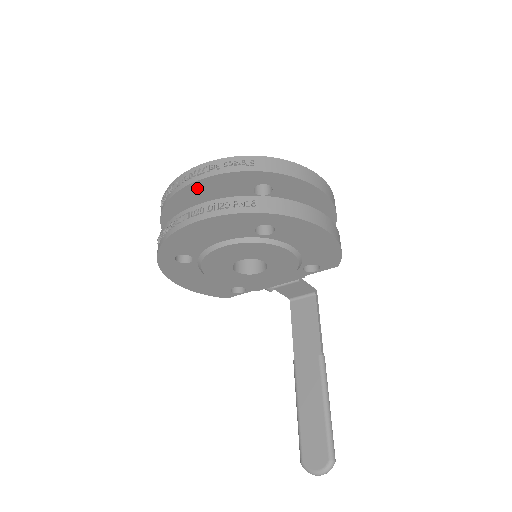
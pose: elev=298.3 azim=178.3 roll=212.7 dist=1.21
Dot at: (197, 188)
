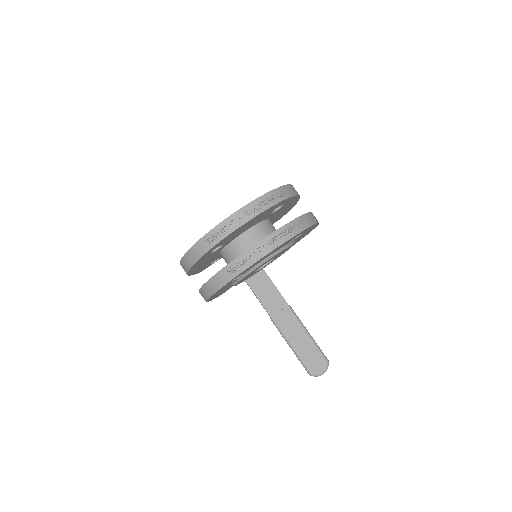
Dot at: (249, 222)
